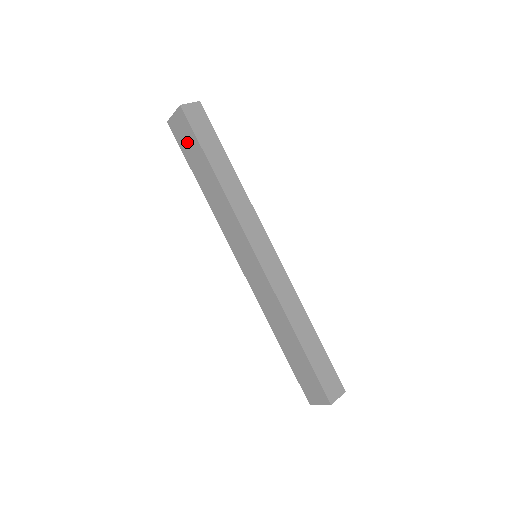
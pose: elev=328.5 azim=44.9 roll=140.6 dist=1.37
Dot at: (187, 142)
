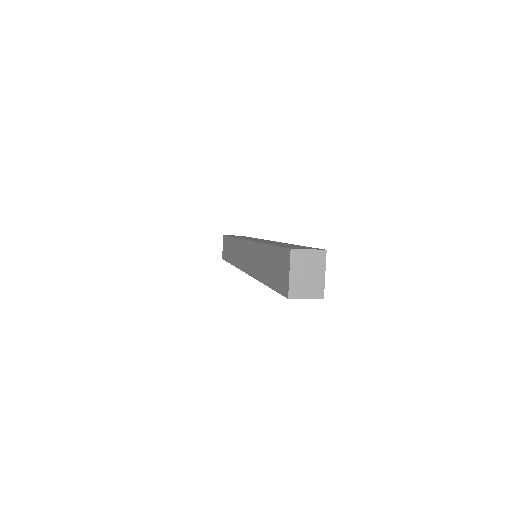
Dot at: (226, 249)
